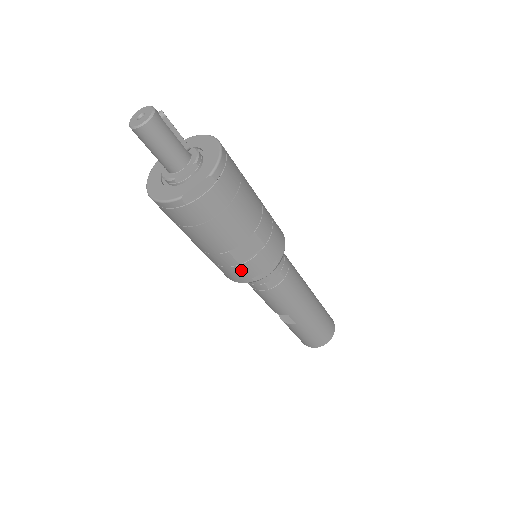
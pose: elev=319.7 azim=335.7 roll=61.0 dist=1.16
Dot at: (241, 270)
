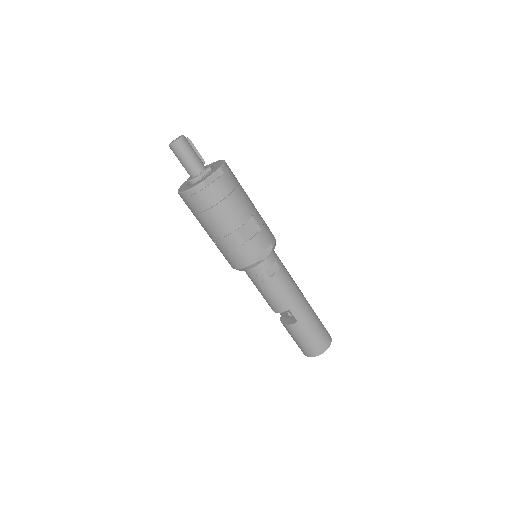
Dot at: (247, 250)
